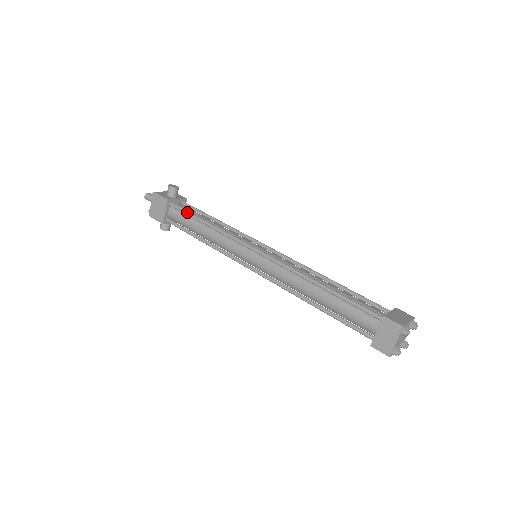
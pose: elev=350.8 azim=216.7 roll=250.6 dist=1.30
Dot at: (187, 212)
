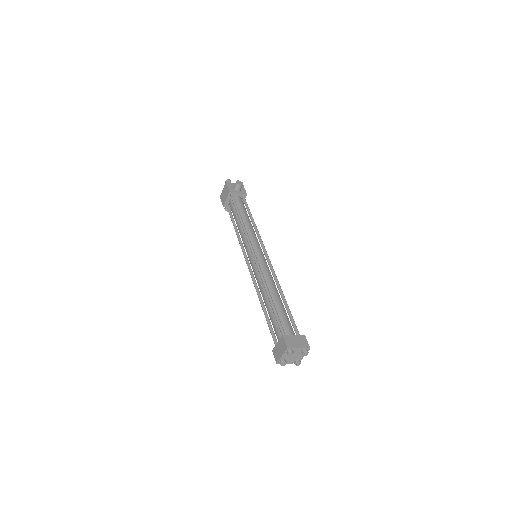
Dot at: (235, 205)
